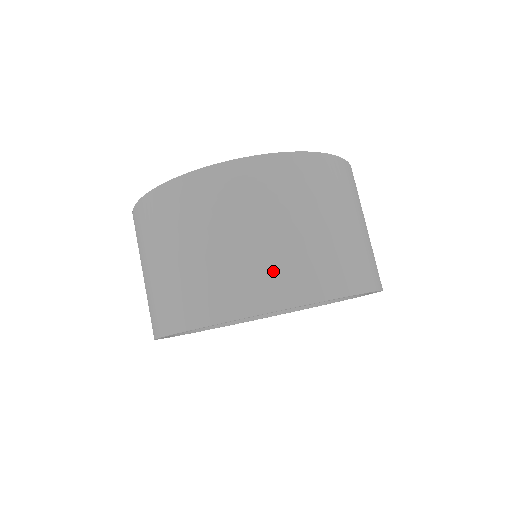
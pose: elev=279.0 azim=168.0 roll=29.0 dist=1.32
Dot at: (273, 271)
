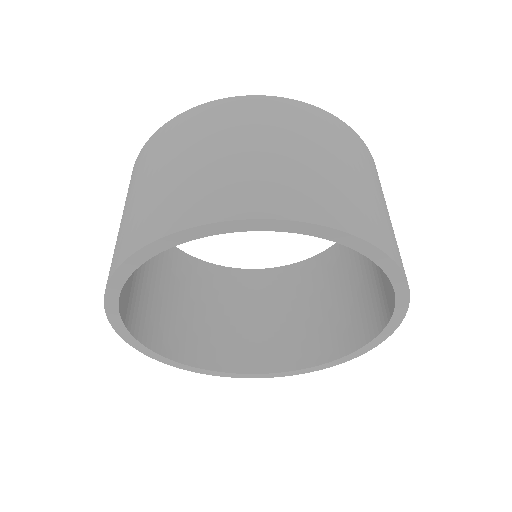
Dot at: (163, 203)
